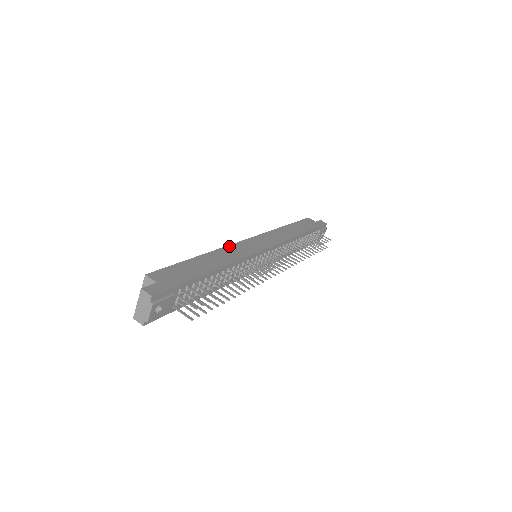
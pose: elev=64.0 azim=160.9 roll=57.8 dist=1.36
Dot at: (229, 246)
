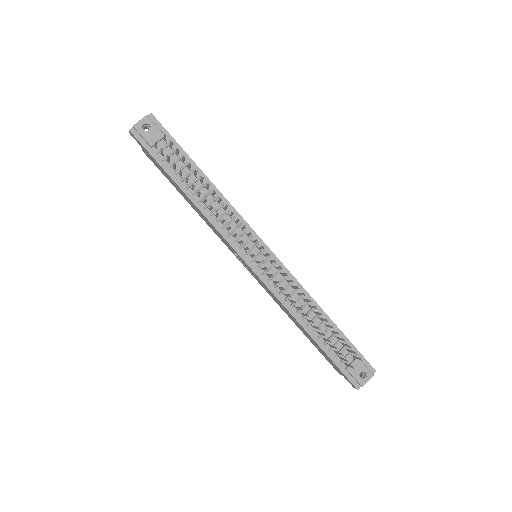
Dot at: occluded
